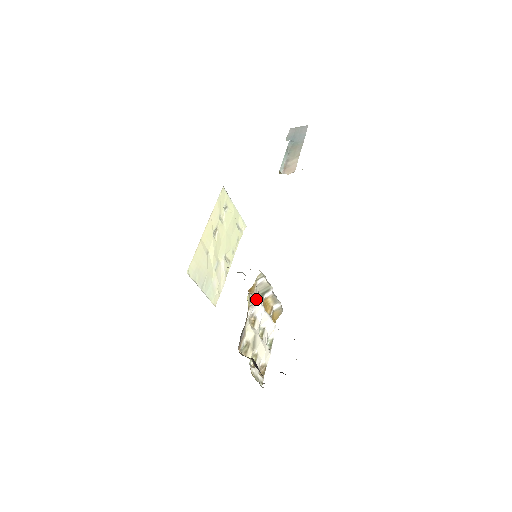
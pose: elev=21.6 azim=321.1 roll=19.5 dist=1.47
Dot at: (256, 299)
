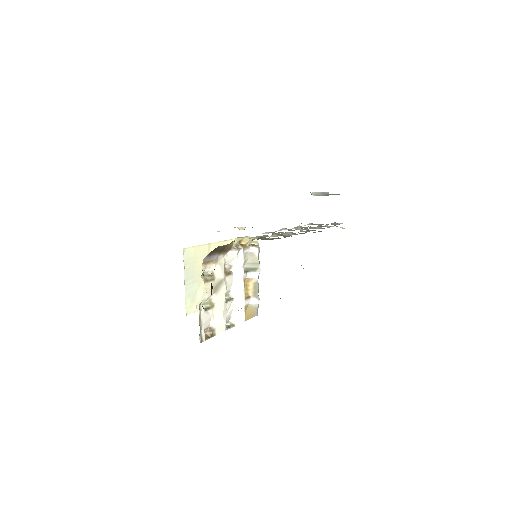
Dot at: (242, 252)
